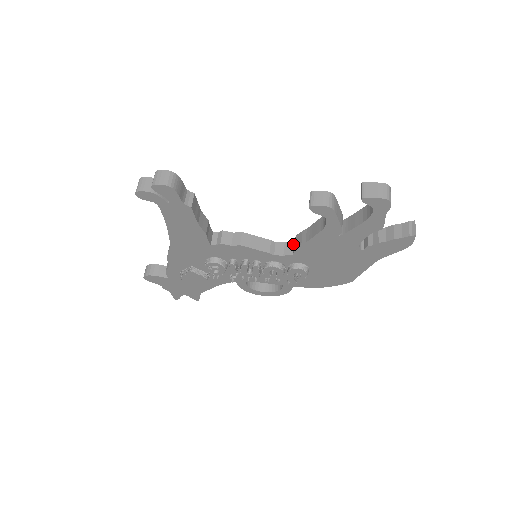
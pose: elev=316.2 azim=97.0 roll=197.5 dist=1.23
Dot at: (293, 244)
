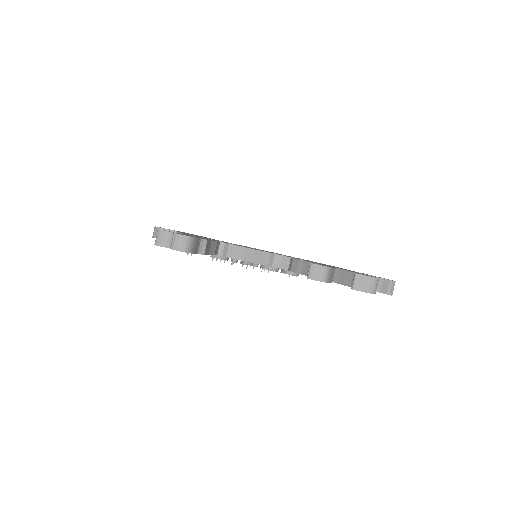
Dot at: (290, 260)
